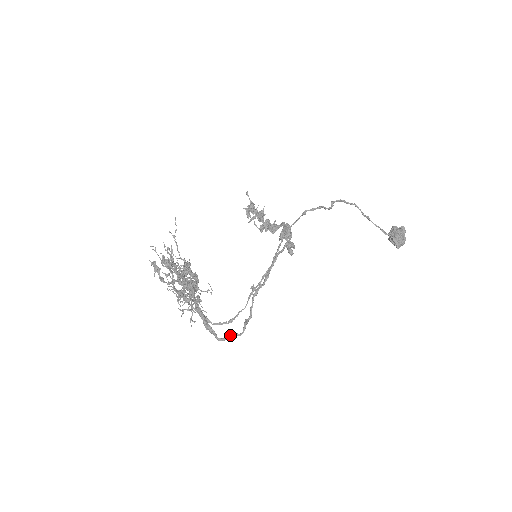
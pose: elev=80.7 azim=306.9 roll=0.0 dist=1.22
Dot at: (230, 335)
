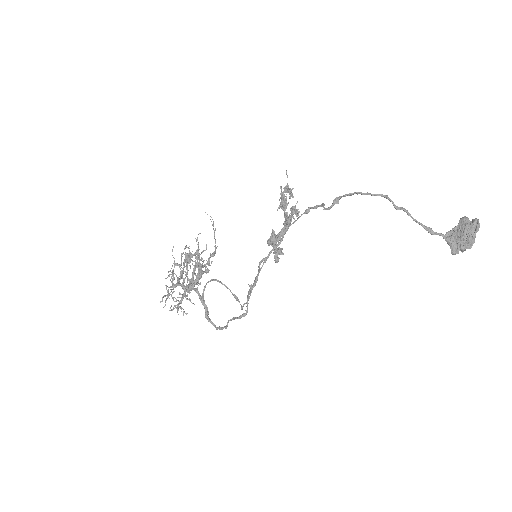
Dot at: (220, 327)
